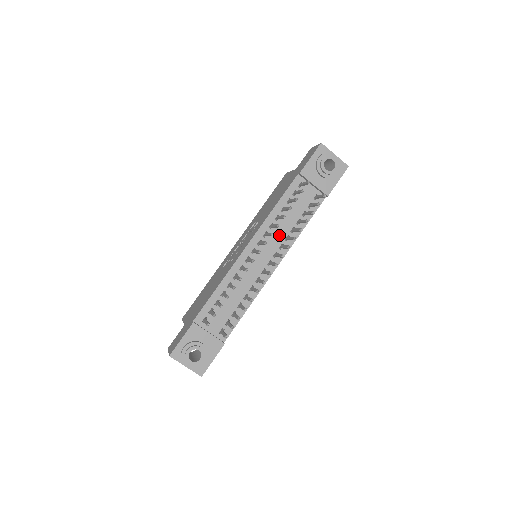
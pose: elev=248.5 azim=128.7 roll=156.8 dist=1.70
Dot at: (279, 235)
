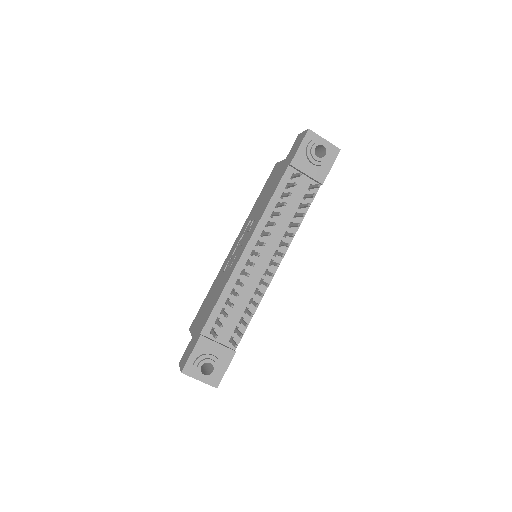
Dot at: (277, 232)
